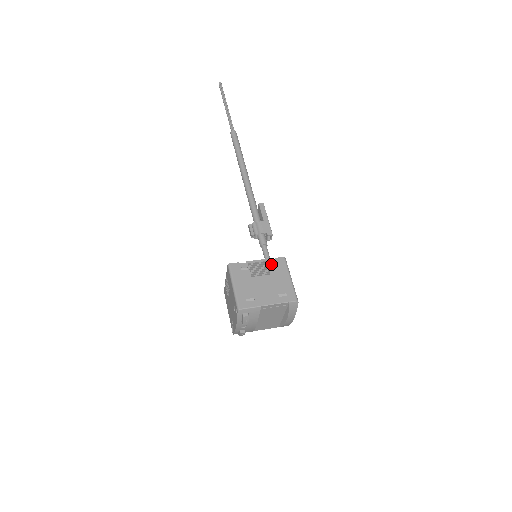
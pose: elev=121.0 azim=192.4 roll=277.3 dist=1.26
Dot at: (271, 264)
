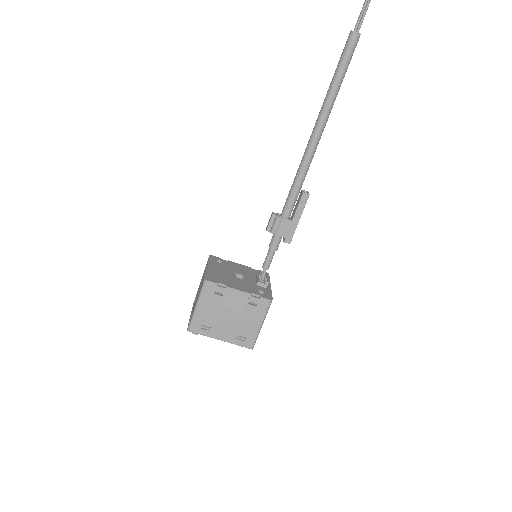
Dot at: (251, 302)
